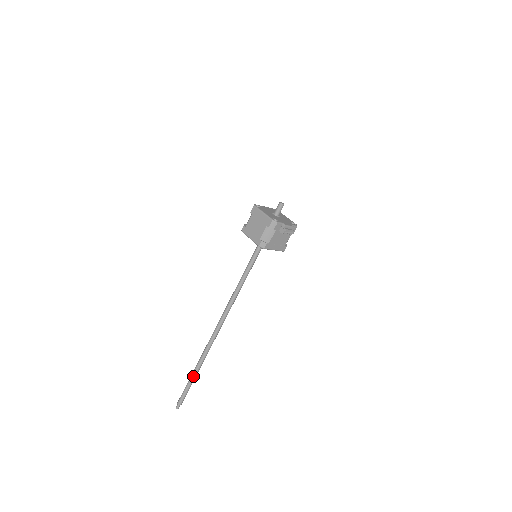
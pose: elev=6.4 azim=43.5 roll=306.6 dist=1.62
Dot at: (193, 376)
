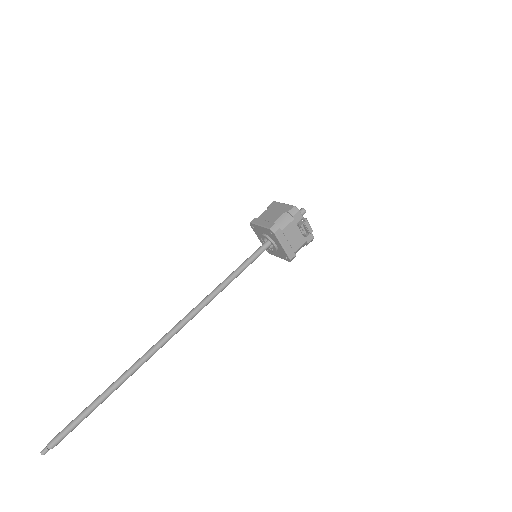
Dot at: (99, 399)
